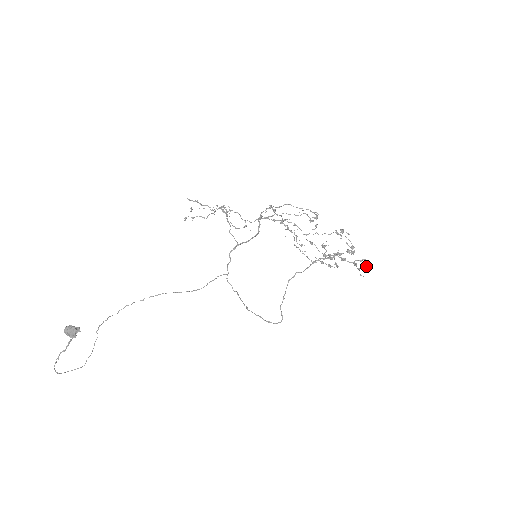
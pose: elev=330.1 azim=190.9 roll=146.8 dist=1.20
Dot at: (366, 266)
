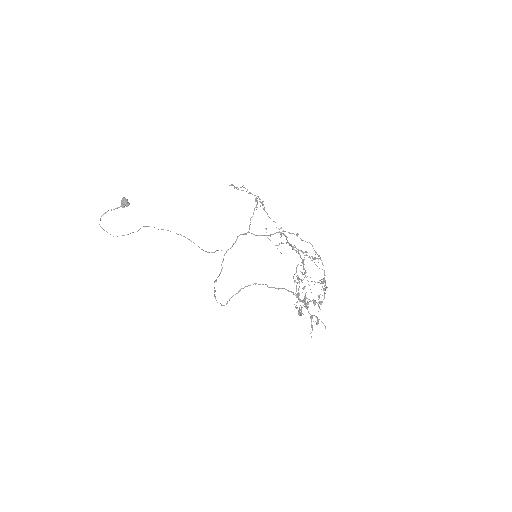
Dot at: occluded
